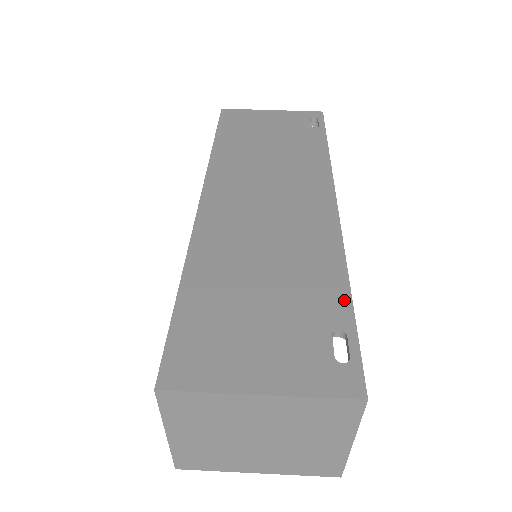
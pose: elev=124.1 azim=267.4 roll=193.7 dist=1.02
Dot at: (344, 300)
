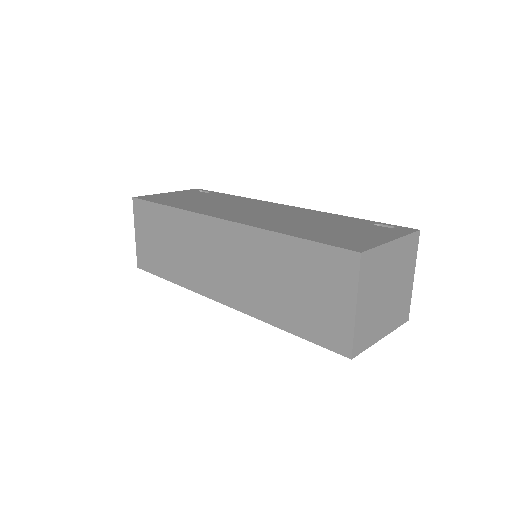
Dot at: (357, 219)
